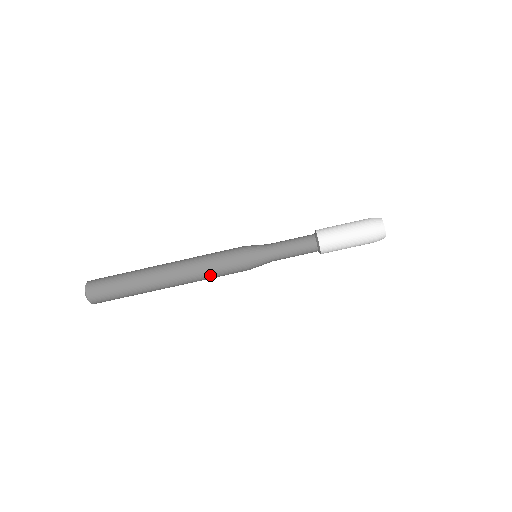
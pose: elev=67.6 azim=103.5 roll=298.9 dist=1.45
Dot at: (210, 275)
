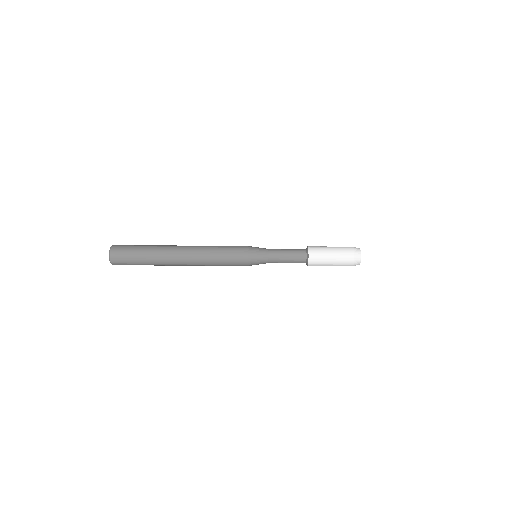
Dot at: (217, 265)
